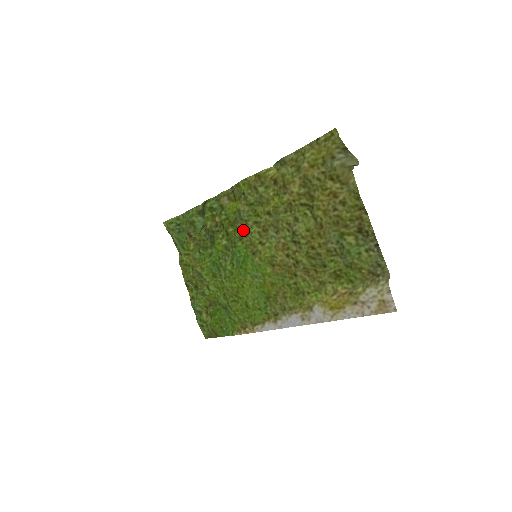
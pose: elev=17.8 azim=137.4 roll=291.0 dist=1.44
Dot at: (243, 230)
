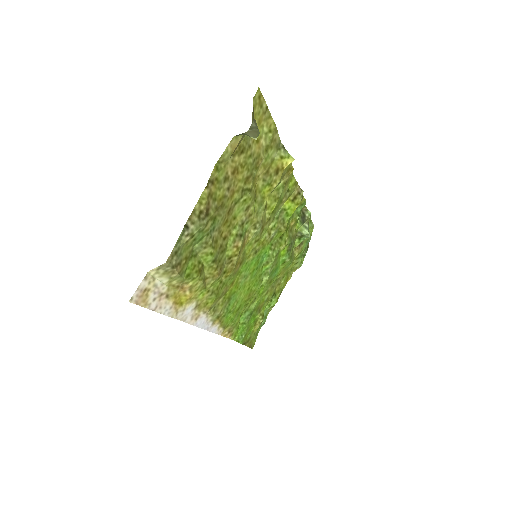
Dot at: (274, 230)
